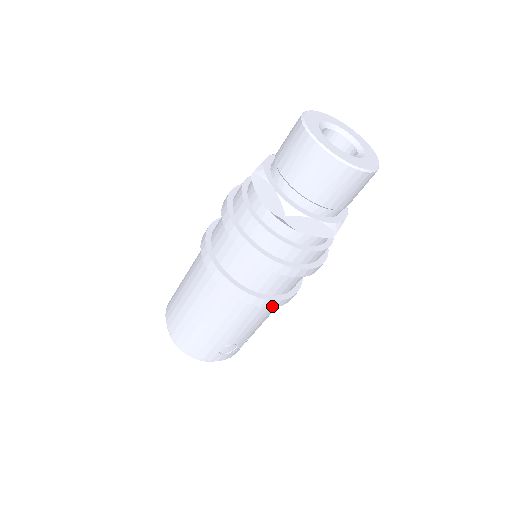
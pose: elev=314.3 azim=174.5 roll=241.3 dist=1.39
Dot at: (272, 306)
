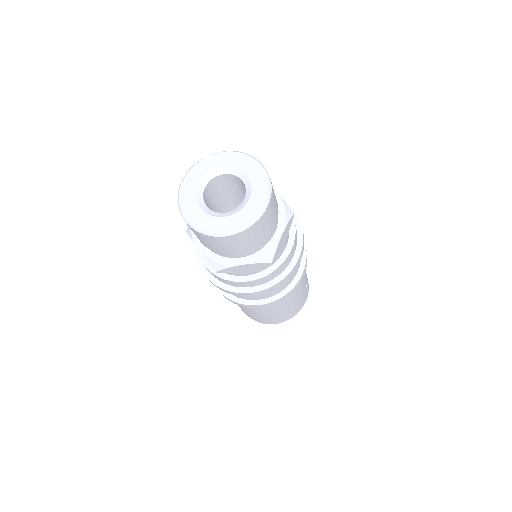
Dot at: occluded
